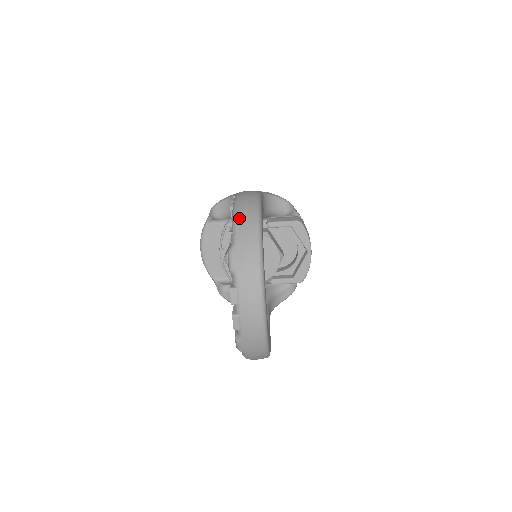
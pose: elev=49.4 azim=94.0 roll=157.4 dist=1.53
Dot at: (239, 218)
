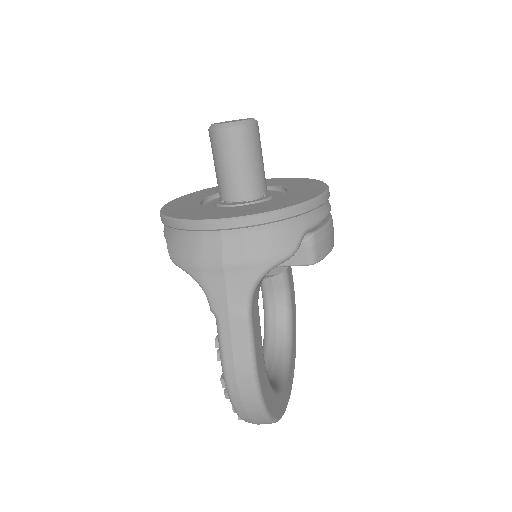
Dot at: (245, 420)
